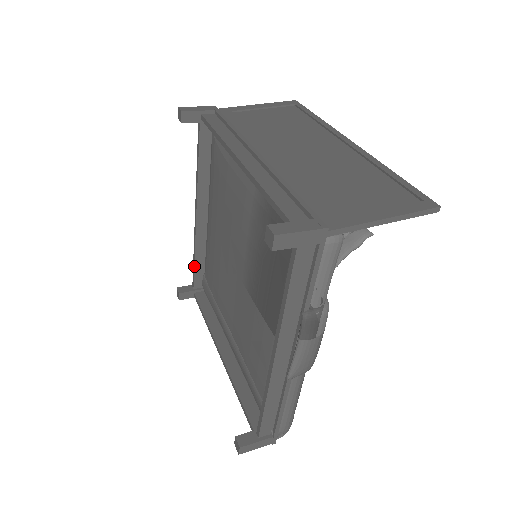
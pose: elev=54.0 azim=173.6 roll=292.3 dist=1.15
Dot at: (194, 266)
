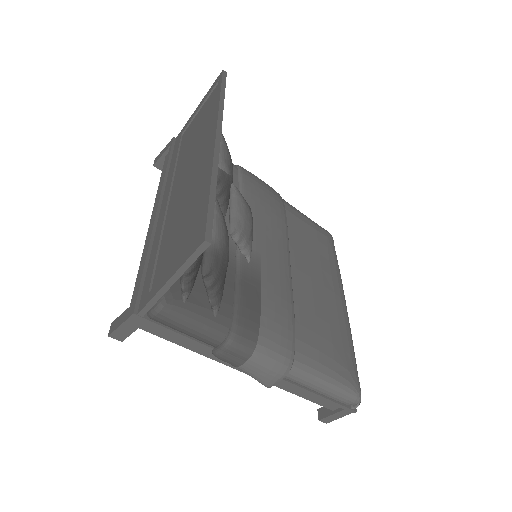
Dot at: occluded
